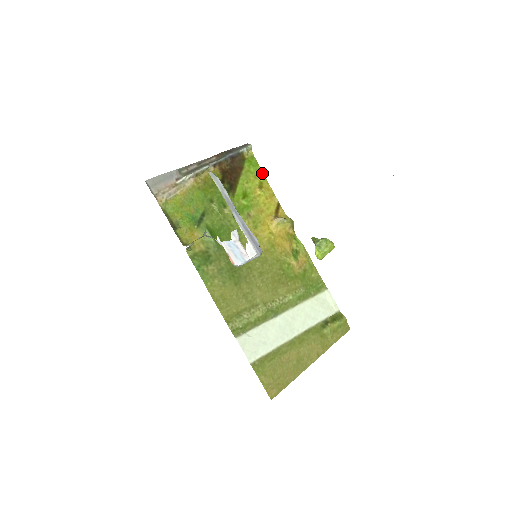
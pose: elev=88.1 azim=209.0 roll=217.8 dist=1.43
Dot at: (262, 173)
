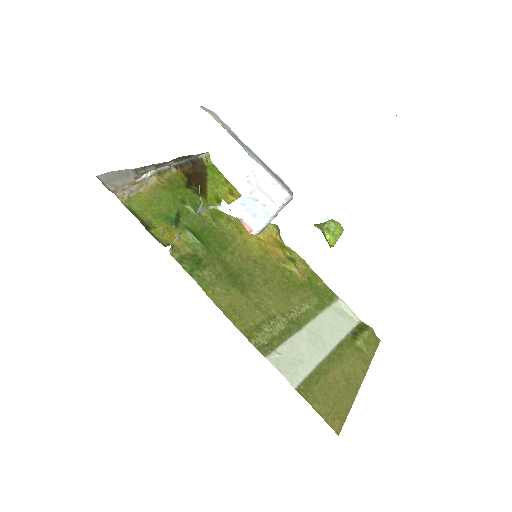
Dot at: (228, 181)
